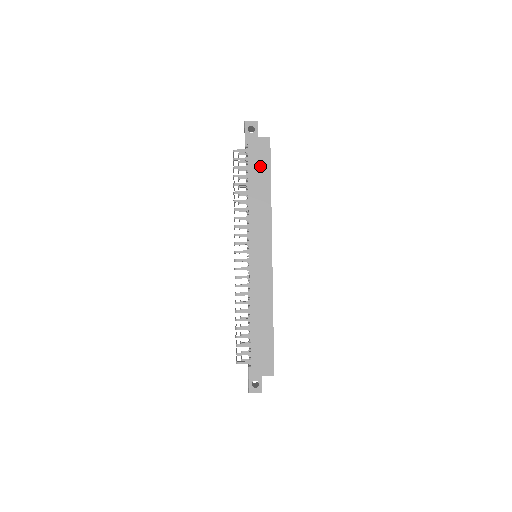
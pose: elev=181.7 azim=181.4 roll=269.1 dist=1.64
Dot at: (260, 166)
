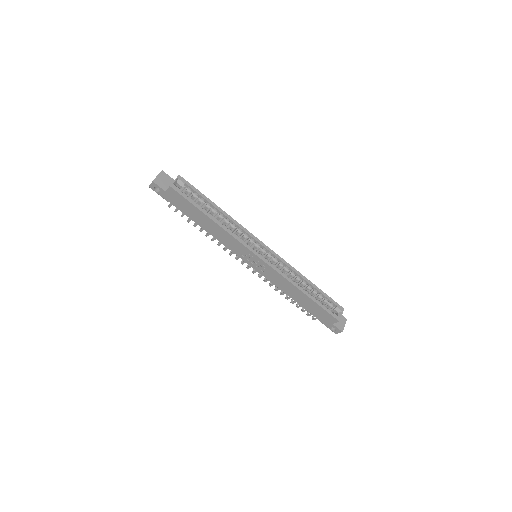
Dot at: (189, 209)
